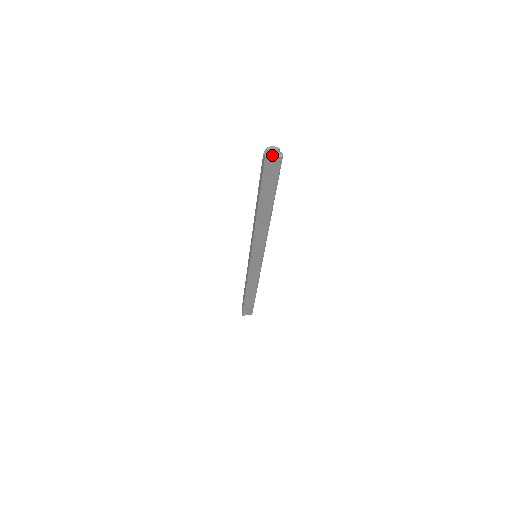
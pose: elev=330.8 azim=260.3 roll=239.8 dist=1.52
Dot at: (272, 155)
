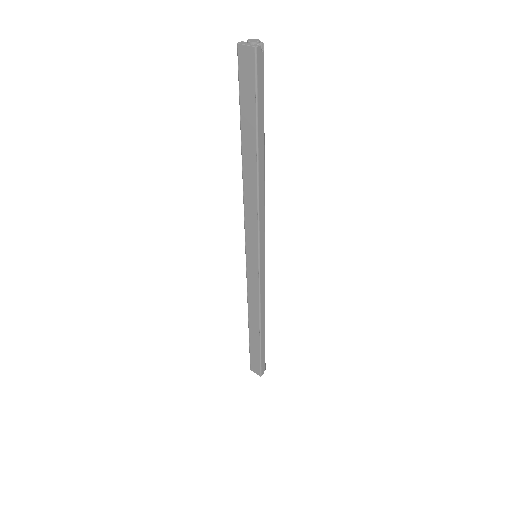
Dot at: (246, 43)
